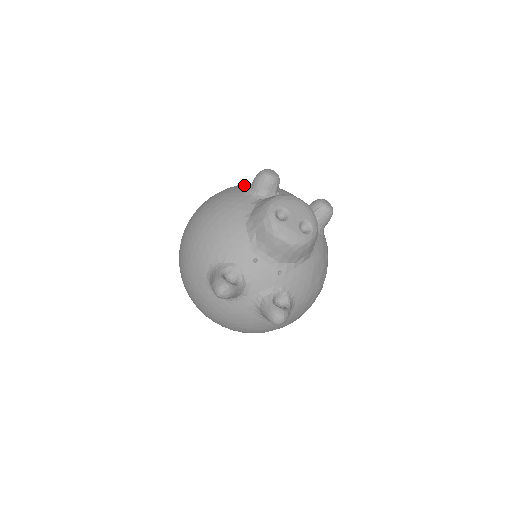
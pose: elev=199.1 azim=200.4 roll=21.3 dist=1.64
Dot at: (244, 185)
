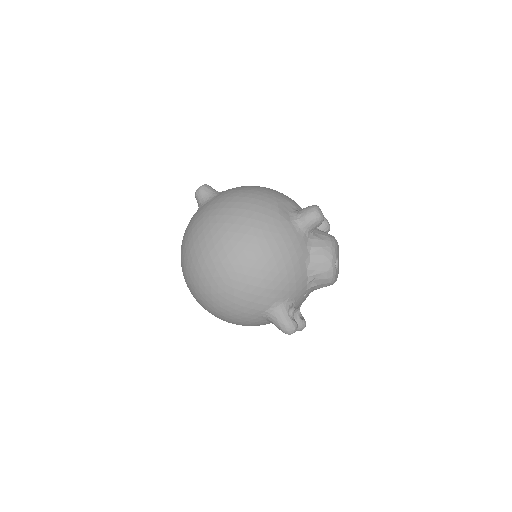
Dot at: (282, 208)
